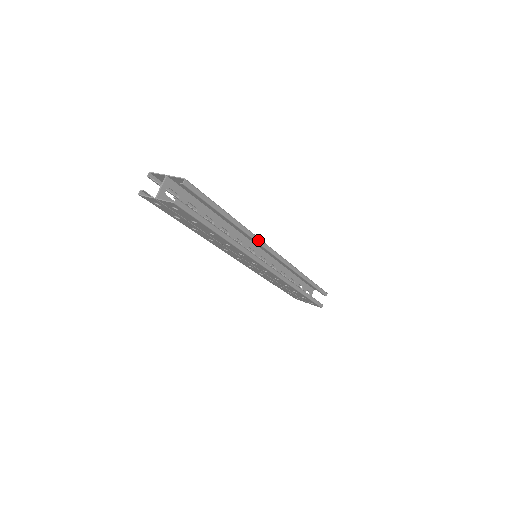
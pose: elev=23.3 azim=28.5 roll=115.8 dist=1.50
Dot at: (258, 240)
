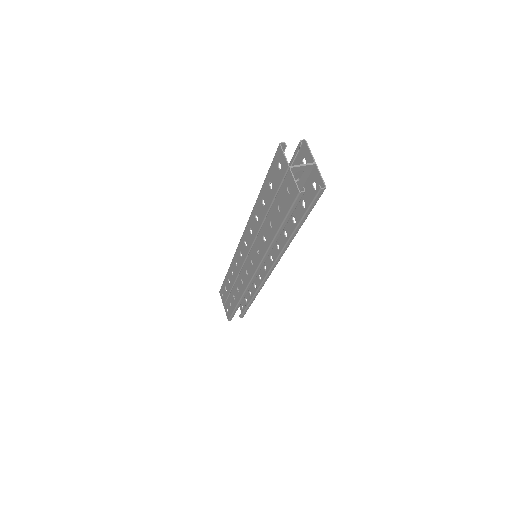
Dot at: (280, 258)
